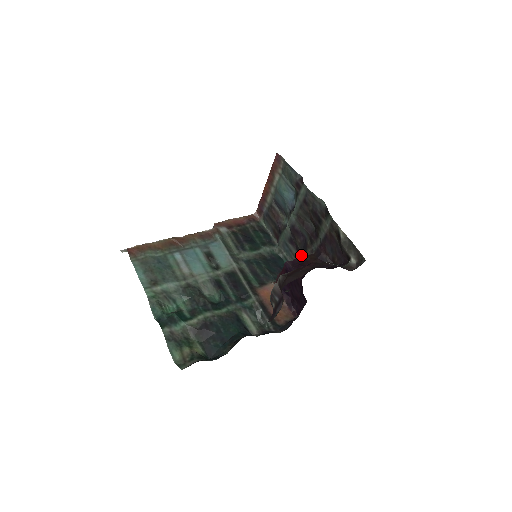
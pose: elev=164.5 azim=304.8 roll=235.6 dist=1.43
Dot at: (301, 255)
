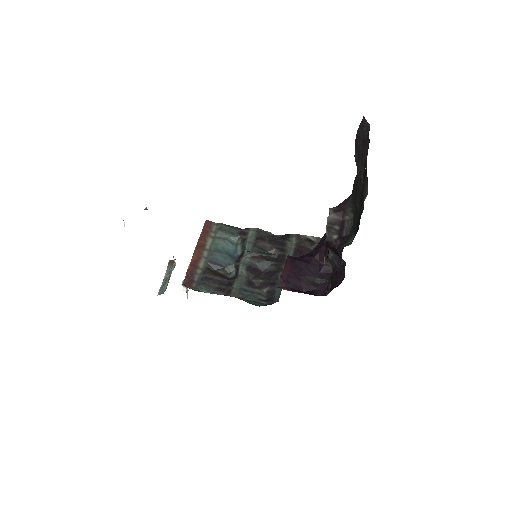
Dot at: (272, 284)
